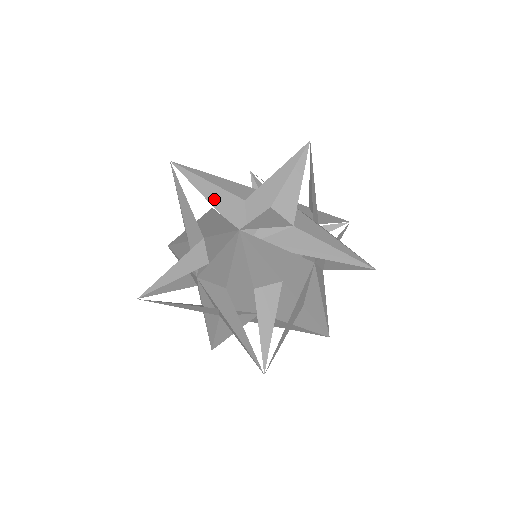
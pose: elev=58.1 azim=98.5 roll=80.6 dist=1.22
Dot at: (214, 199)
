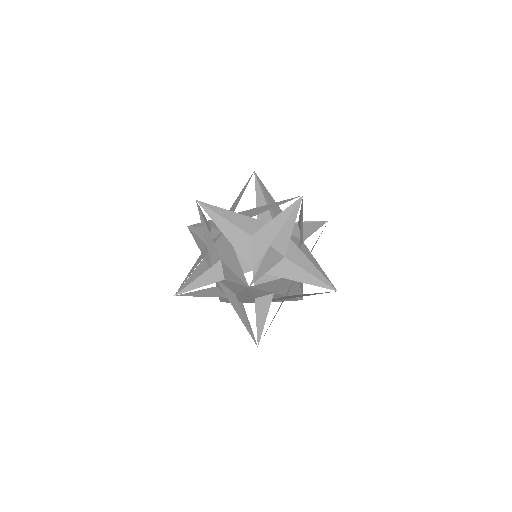
Dot at: (229, 234)
